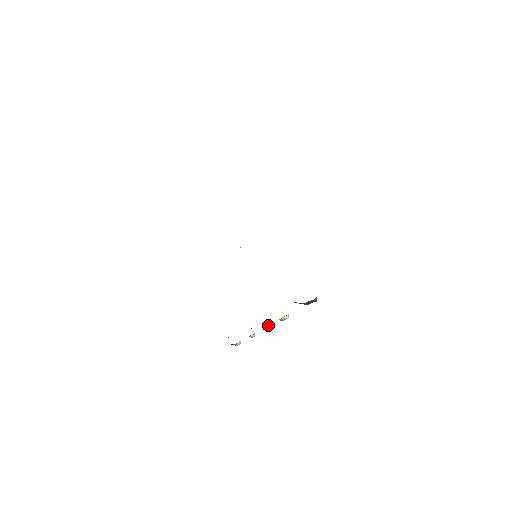
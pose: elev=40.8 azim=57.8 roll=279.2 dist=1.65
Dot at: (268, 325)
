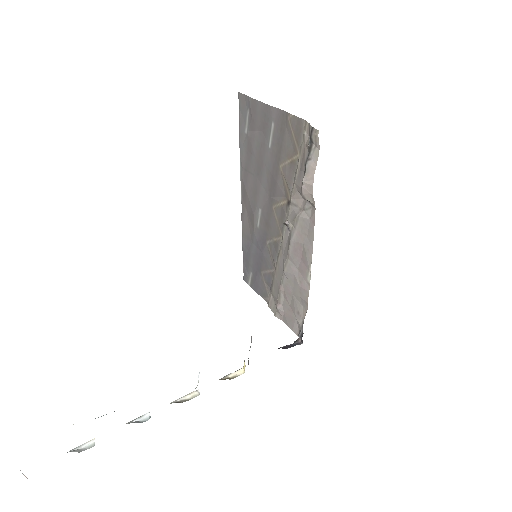
Dot at: (189, 393)
